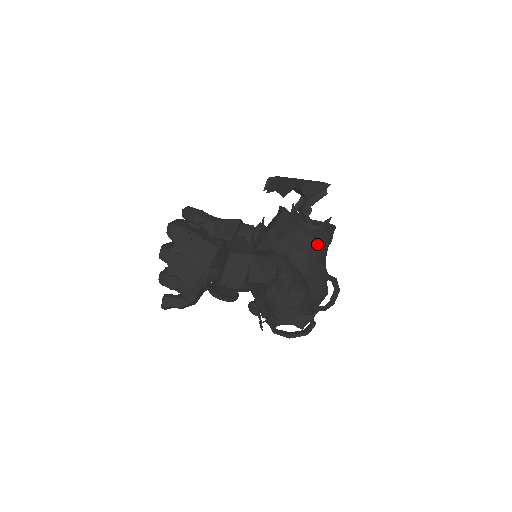
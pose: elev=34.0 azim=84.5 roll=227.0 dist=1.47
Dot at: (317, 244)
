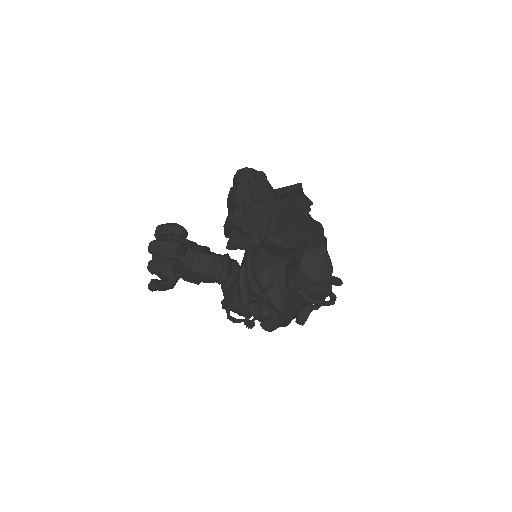
Dot at: occluded
